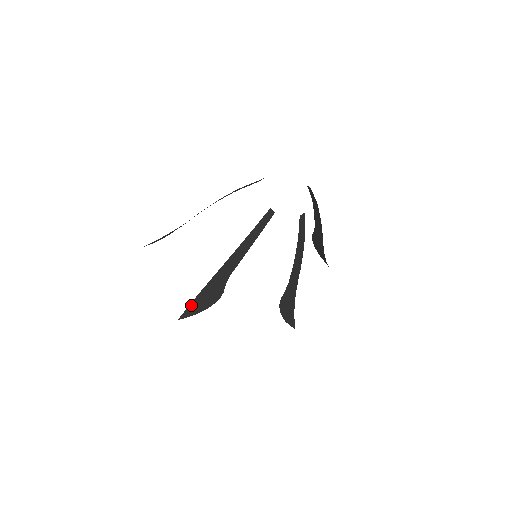
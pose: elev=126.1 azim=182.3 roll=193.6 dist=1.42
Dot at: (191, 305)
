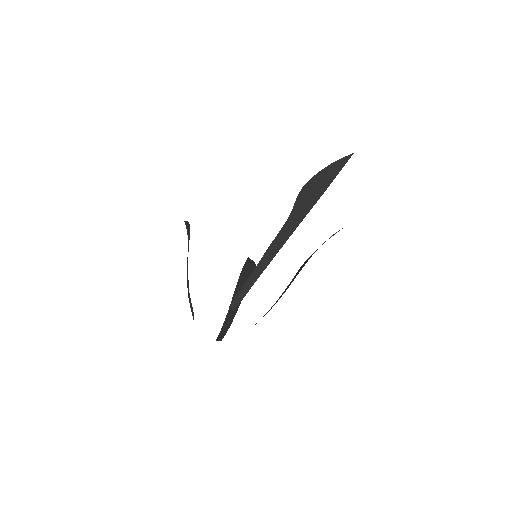
Dot at: (245, 264)
